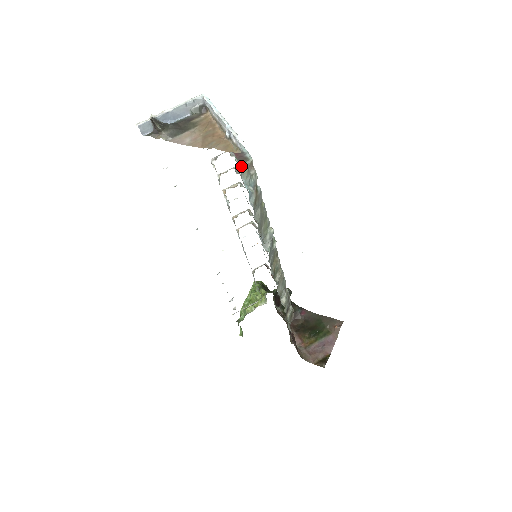
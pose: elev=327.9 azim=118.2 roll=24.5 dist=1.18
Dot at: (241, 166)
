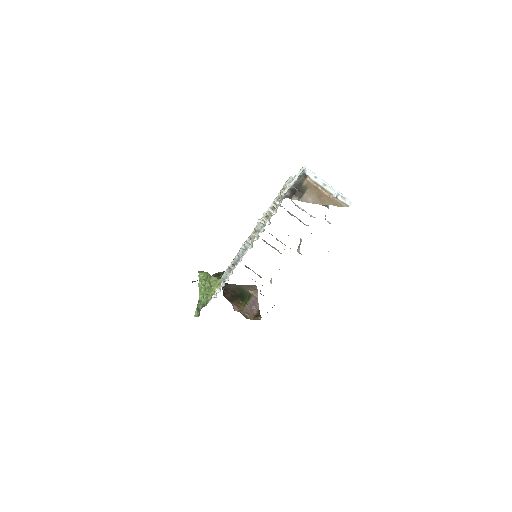
Dot at: occluded
